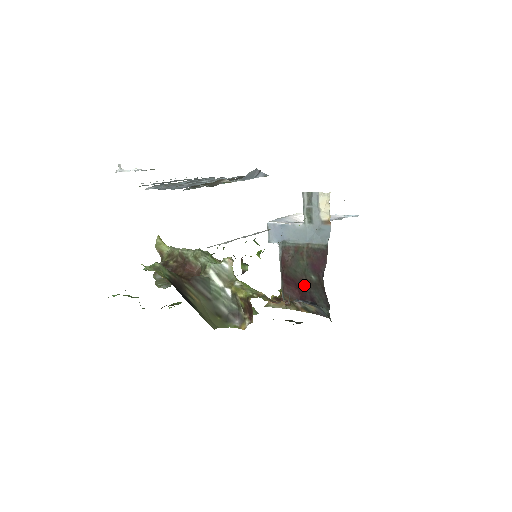
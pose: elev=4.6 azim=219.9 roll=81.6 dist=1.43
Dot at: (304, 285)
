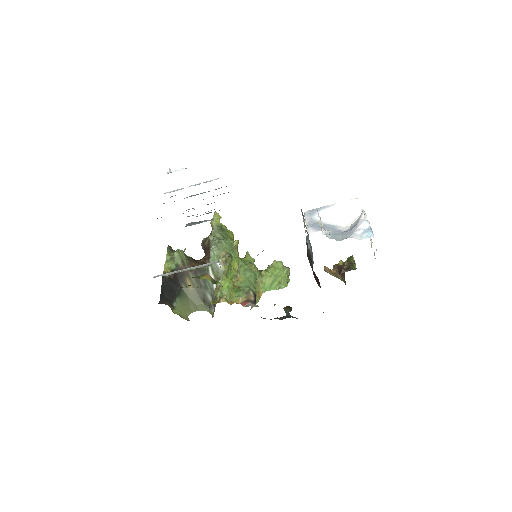
Dot at: occluded
